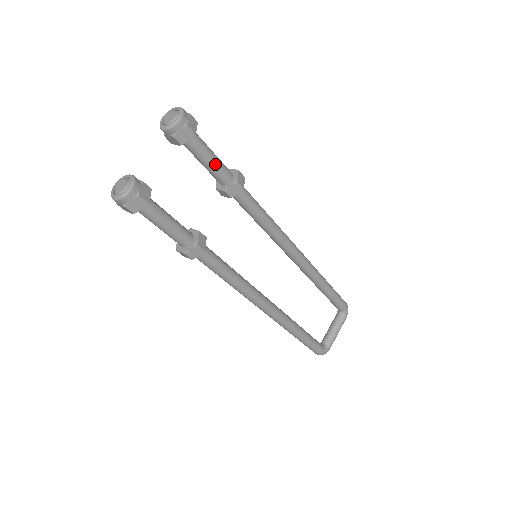
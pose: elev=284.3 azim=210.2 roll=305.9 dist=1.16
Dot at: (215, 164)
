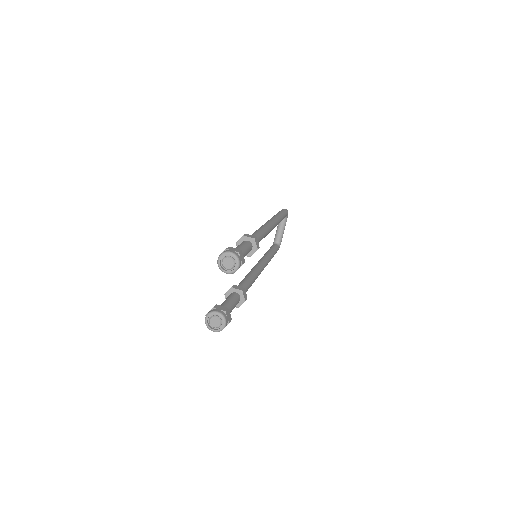
Dot at: occluded
